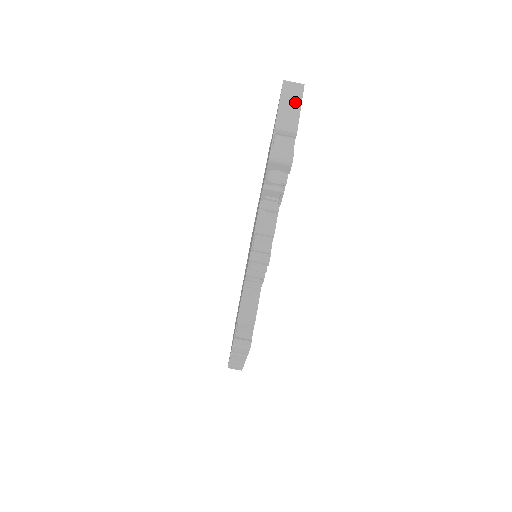
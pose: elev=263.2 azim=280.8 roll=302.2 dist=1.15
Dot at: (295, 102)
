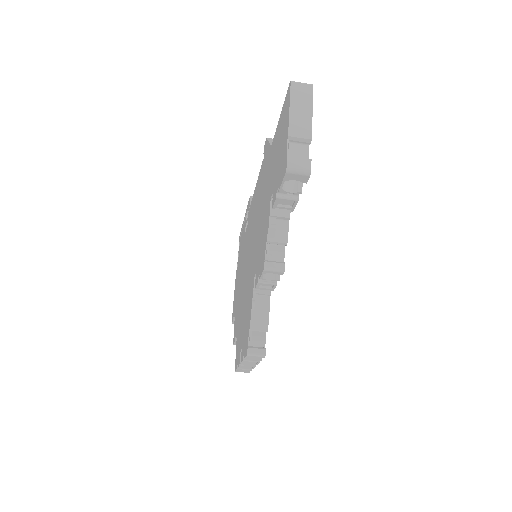
Dot at: (306, 105)
